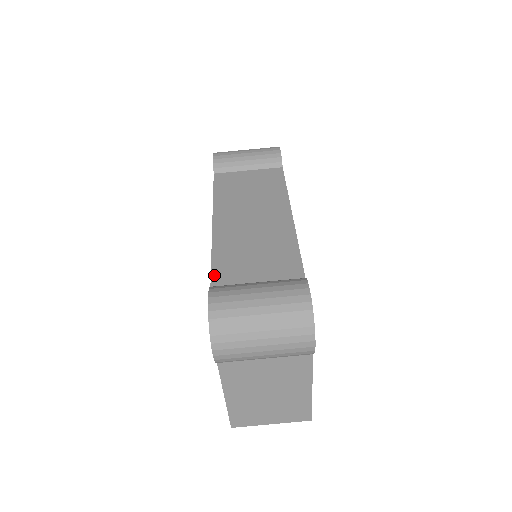
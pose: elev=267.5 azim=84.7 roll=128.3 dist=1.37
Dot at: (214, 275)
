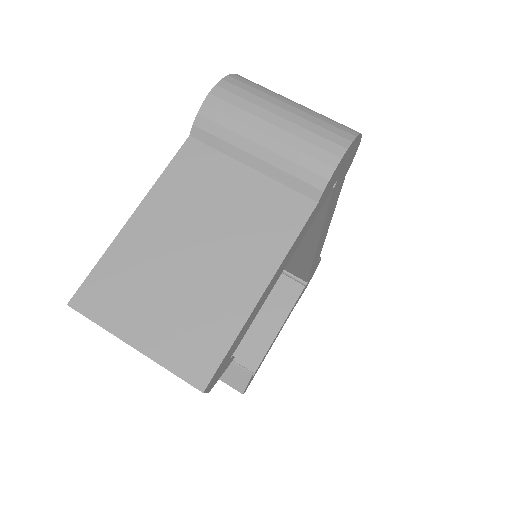
Dot at: occluded
